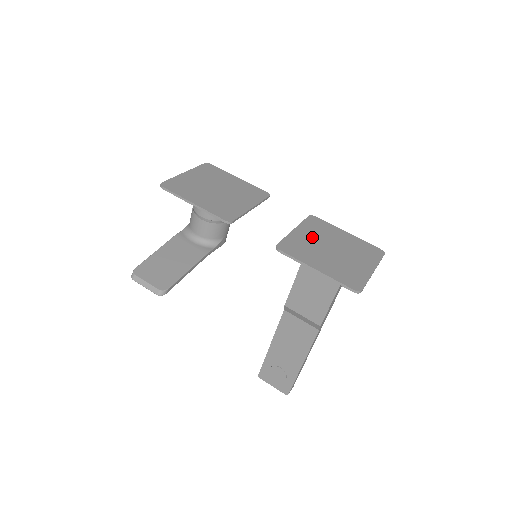
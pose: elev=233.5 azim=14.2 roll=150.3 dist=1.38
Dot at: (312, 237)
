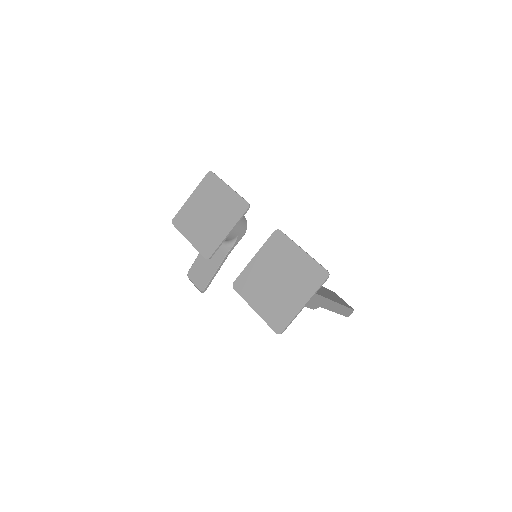
Dot at: (265, 265)
